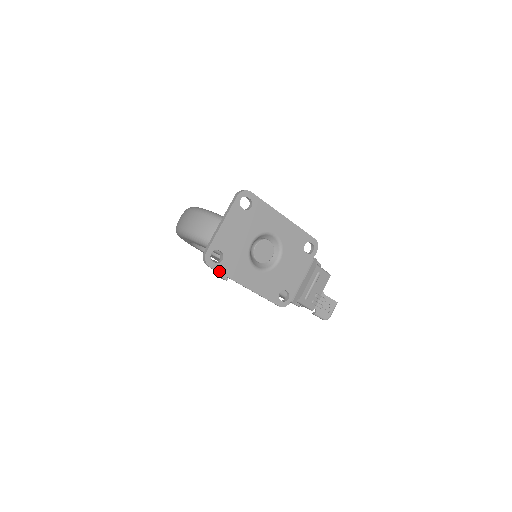
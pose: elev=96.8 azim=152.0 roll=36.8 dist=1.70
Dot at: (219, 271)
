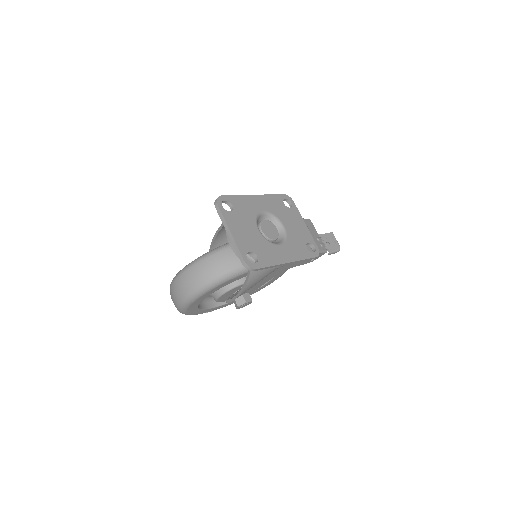
Dot at: (264, 266)
